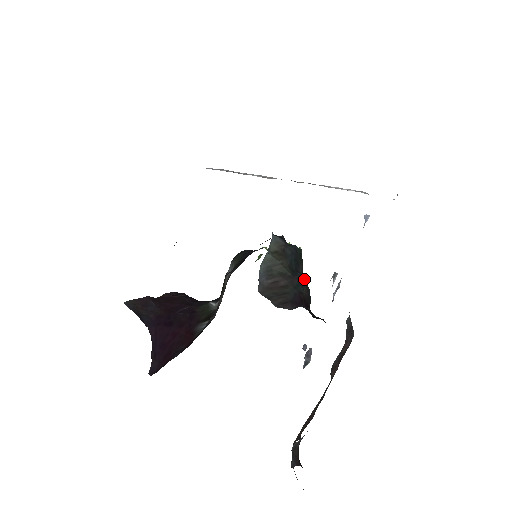
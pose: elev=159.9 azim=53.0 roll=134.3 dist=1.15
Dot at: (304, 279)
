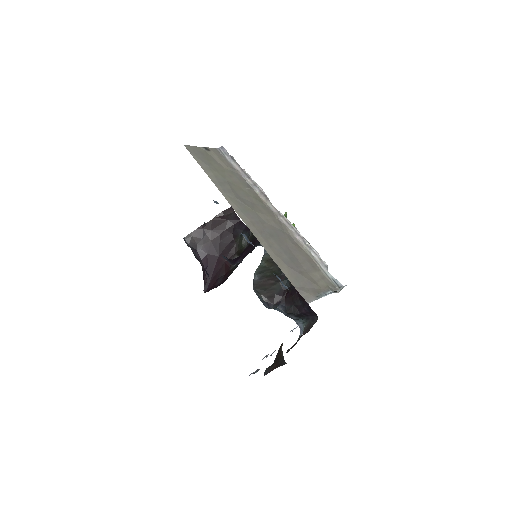
Dot at: occluded
